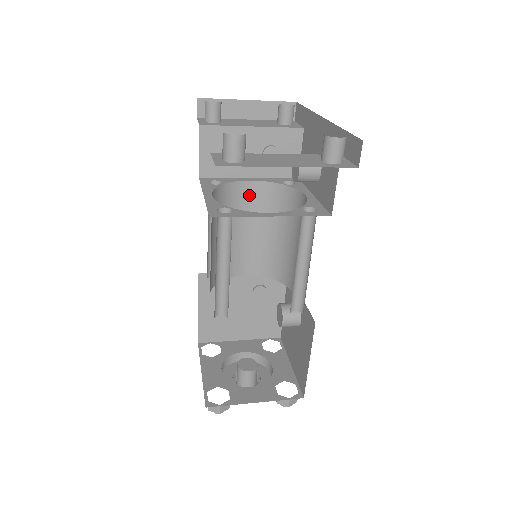
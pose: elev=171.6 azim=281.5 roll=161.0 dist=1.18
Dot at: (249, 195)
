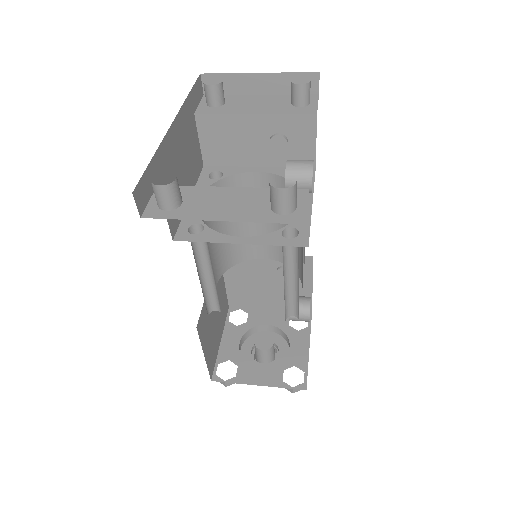
Dot at: (257, 186)
